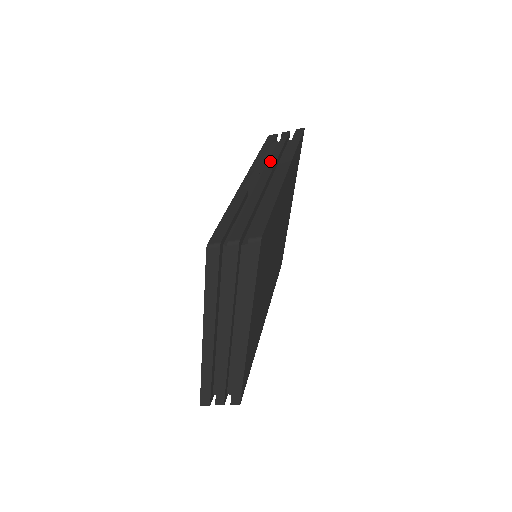
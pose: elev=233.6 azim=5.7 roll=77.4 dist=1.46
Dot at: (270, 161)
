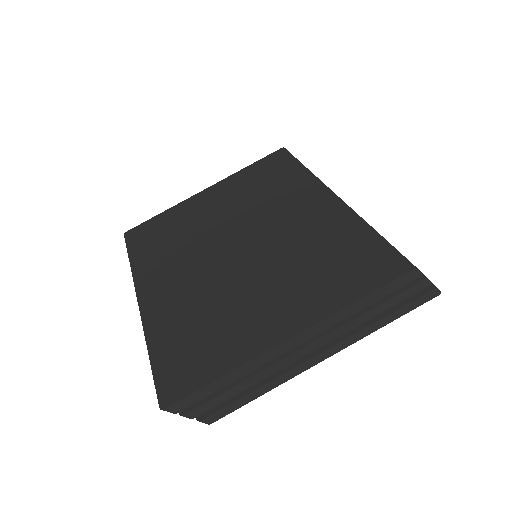
Dot at: occluded
